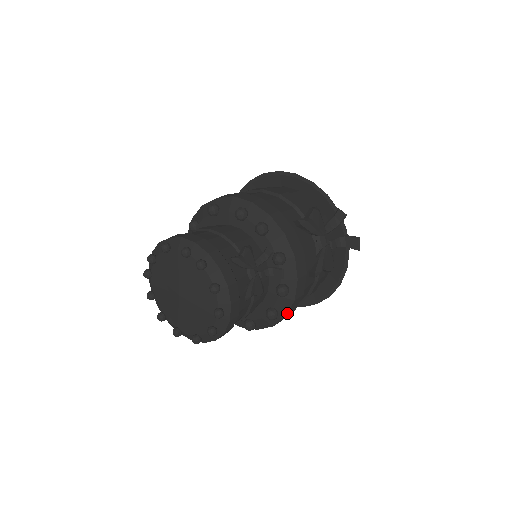
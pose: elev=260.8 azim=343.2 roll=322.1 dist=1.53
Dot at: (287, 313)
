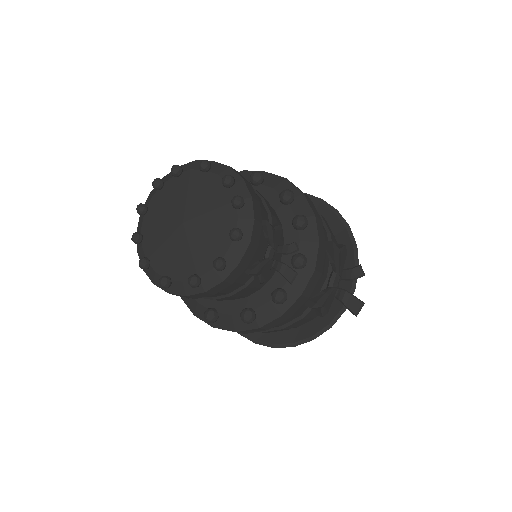
Dot at: (263, 325)
